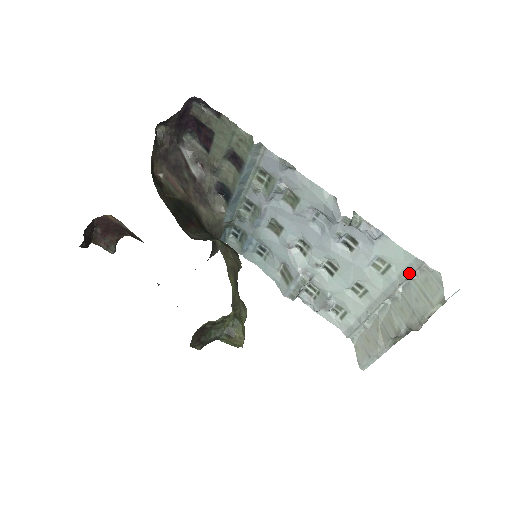
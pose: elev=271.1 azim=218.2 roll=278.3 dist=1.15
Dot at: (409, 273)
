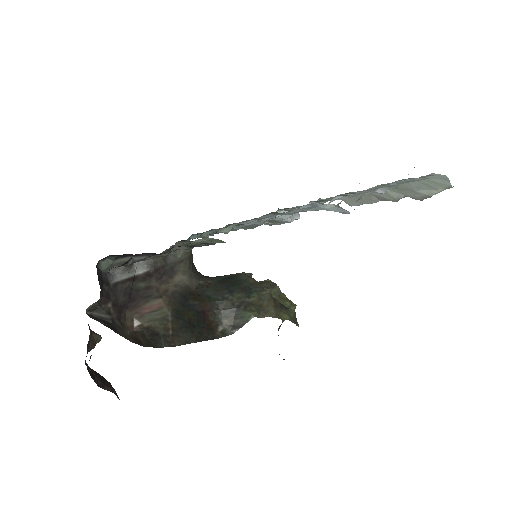
Dot at: occluded
